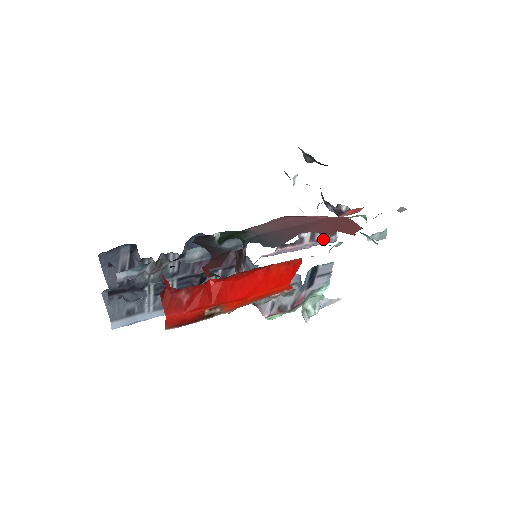
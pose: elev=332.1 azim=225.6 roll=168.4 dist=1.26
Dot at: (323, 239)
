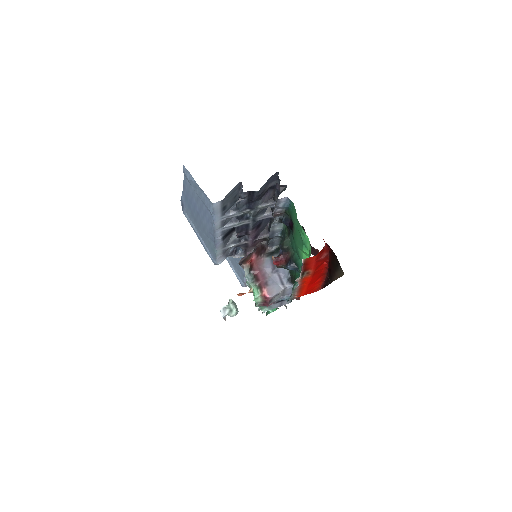
Dot at: occluded
